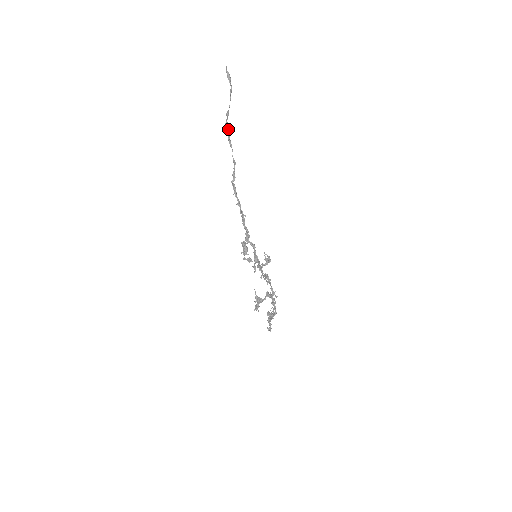
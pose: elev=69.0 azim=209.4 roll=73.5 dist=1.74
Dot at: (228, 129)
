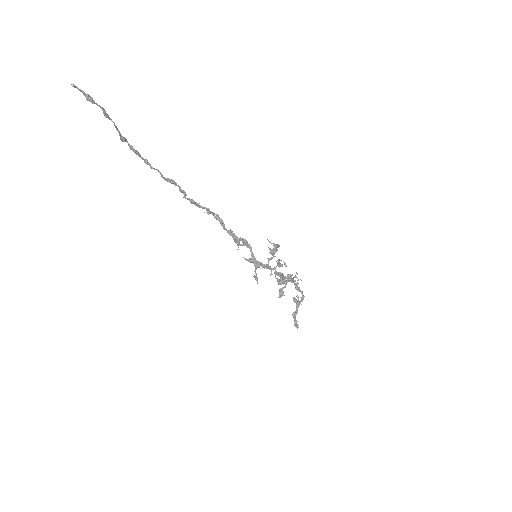
Dot at: (137, 153)
